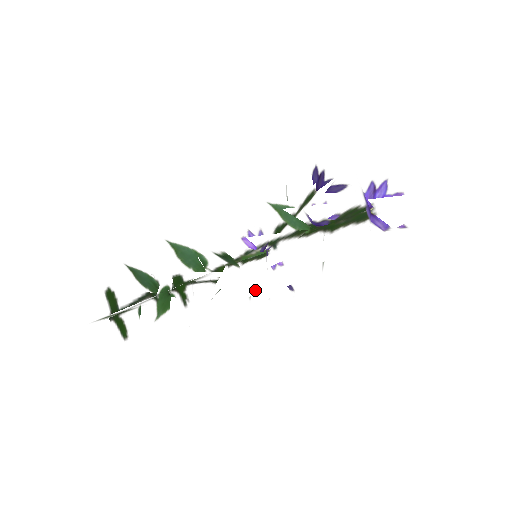
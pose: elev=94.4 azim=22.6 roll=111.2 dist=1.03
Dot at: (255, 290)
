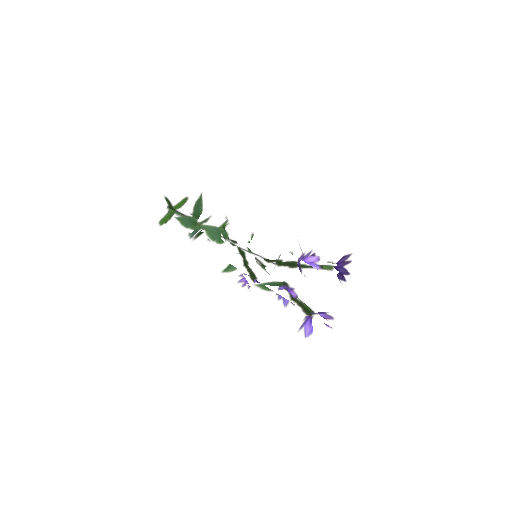
Dot at: occluded
